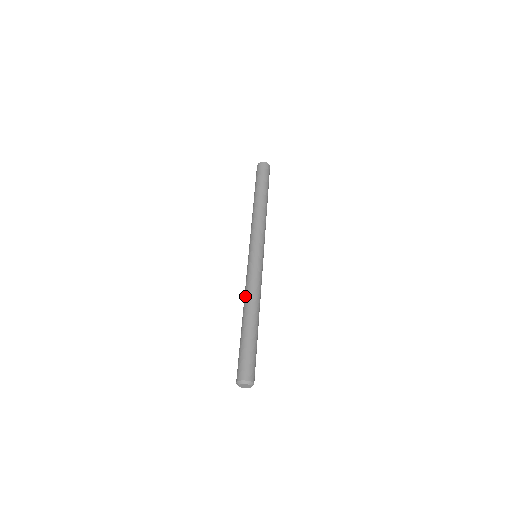
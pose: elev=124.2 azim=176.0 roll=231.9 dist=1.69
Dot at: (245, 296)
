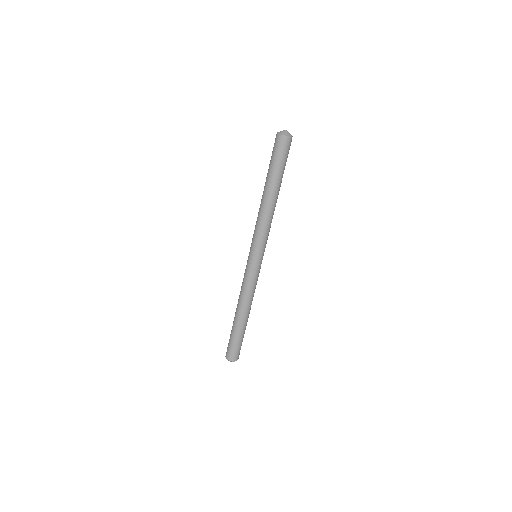
Dot at: (242, 299)
